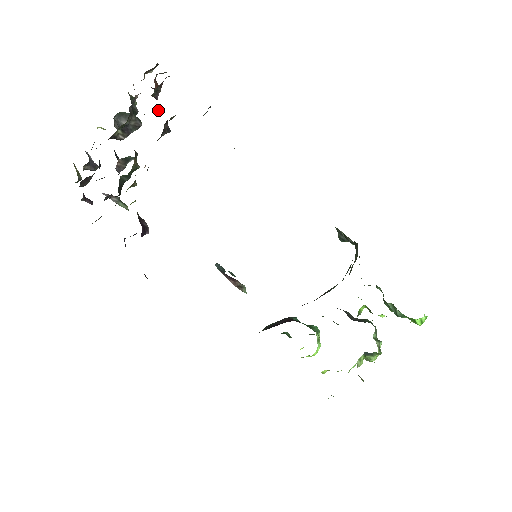
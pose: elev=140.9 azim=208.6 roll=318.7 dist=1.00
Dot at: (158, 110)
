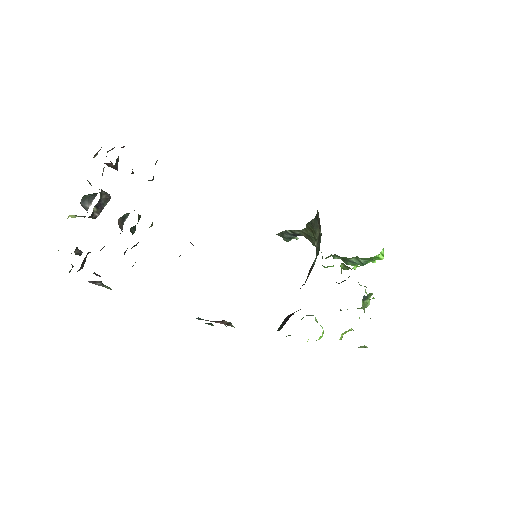
Dot at: (132, 169)
